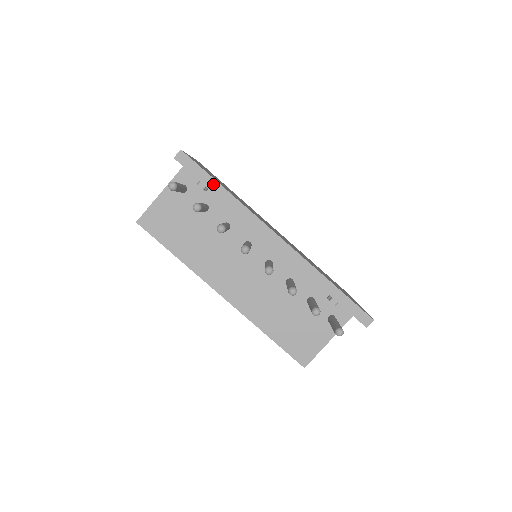
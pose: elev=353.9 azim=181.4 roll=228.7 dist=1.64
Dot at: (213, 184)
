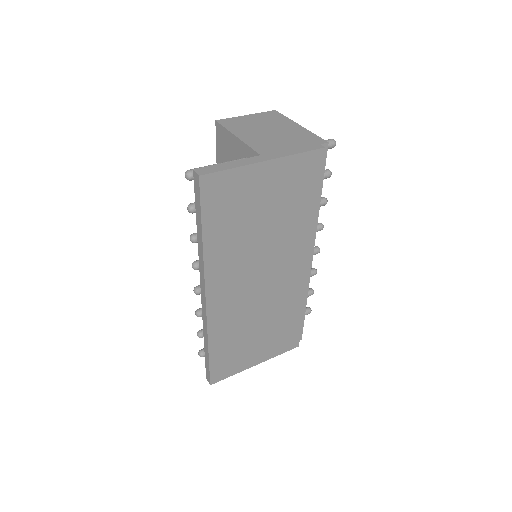
Dot at: (199, 224)
